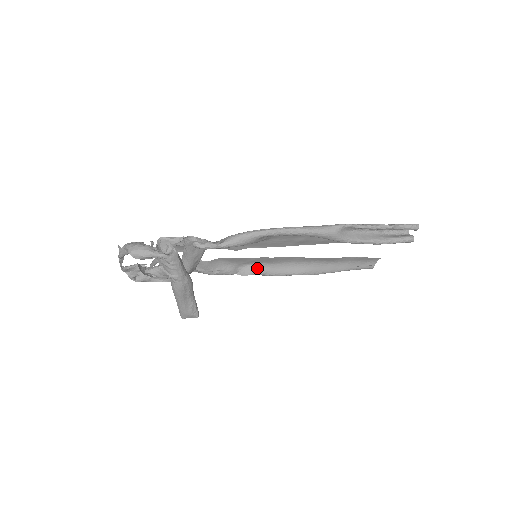
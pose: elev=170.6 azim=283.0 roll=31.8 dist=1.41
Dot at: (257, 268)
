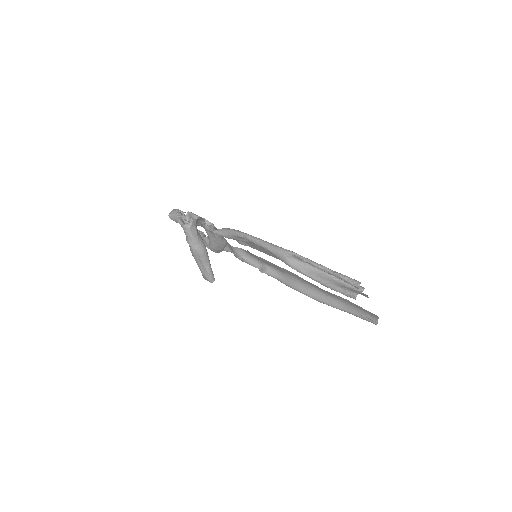
Dot at: (272, 271)
